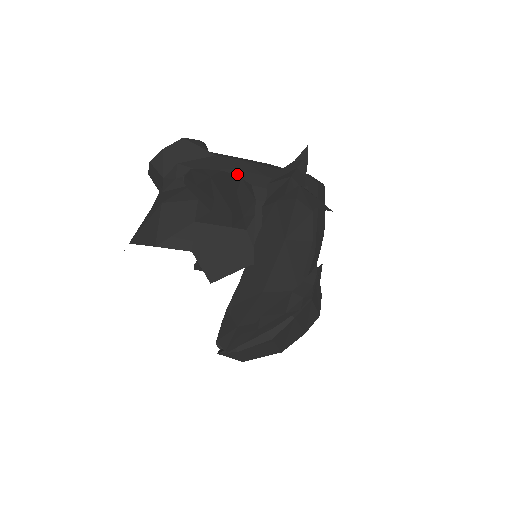
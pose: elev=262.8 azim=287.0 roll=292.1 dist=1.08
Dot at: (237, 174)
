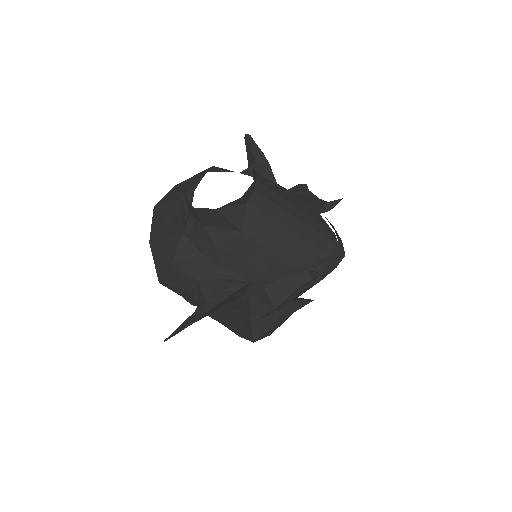
Dot at: (245, 266)
